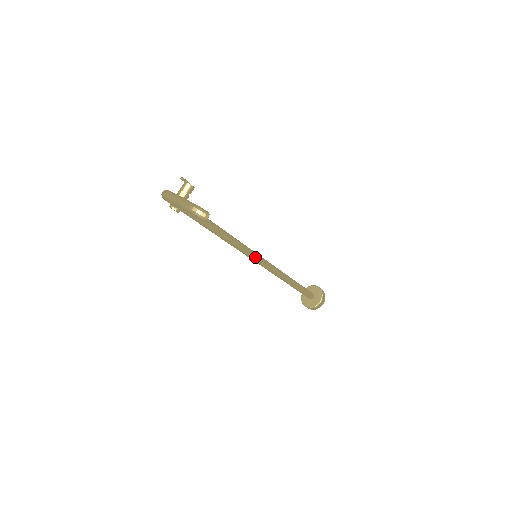
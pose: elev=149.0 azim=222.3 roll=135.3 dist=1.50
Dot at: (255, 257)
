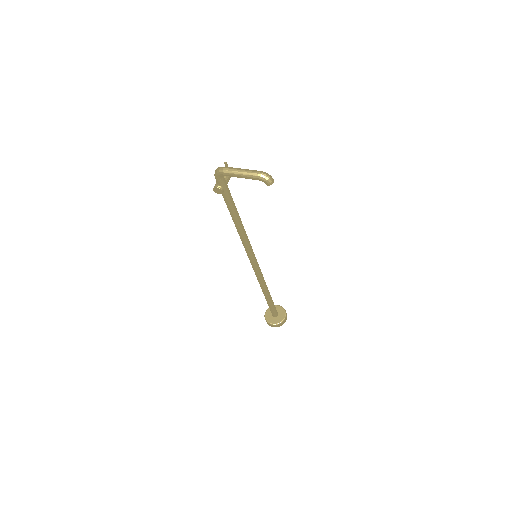
Dot at: (254, 257)
